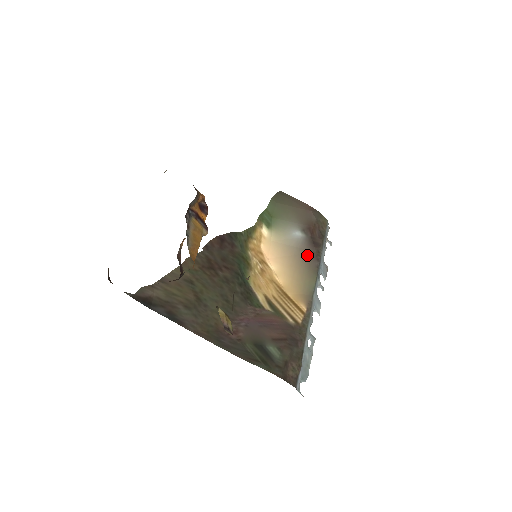
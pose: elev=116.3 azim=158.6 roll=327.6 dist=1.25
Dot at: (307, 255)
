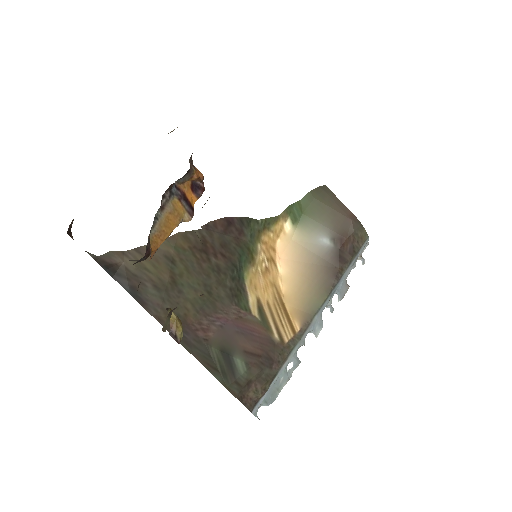
Dot at: (327, 268)
